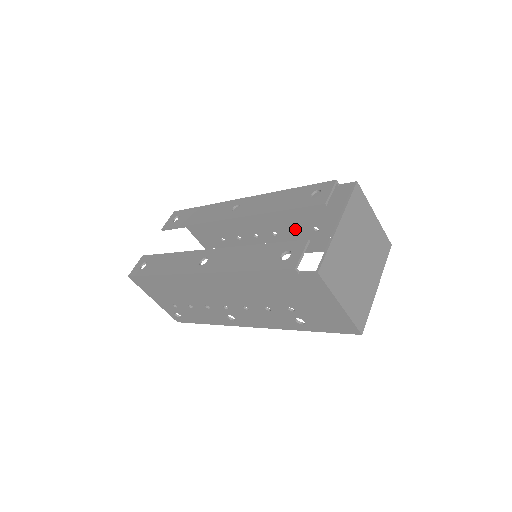
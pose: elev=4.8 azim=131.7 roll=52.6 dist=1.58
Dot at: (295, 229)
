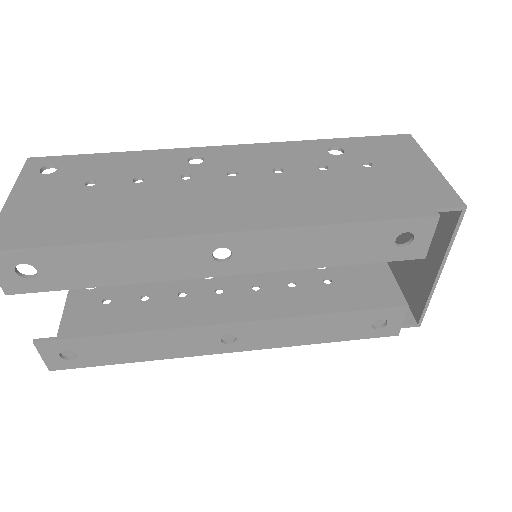
Dot at: (283, 176)
